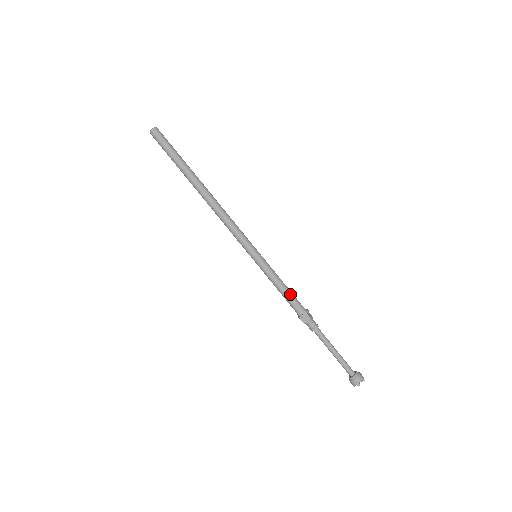
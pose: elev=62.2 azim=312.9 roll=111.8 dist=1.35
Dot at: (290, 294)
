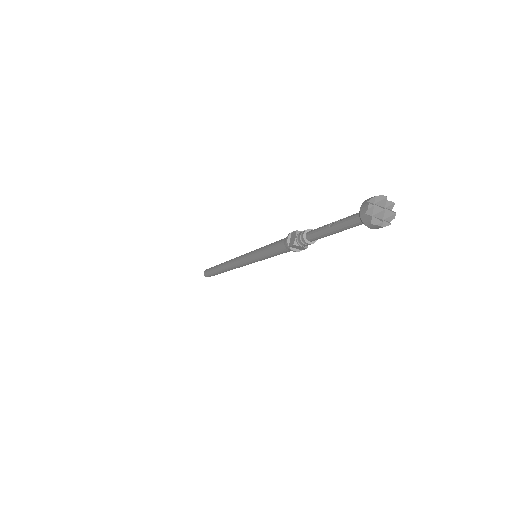
Dot at: (278, 241)
